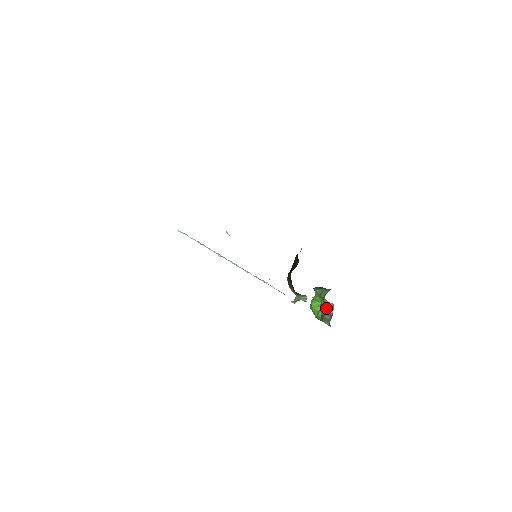
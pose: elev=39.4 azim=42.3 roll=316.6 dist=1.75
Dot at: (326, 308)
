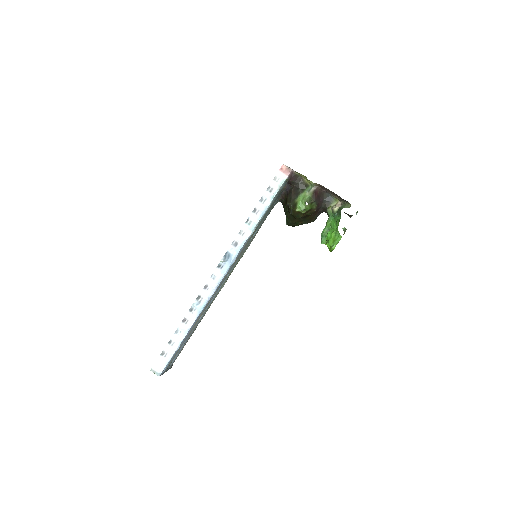
Dot at: (335, 207)
